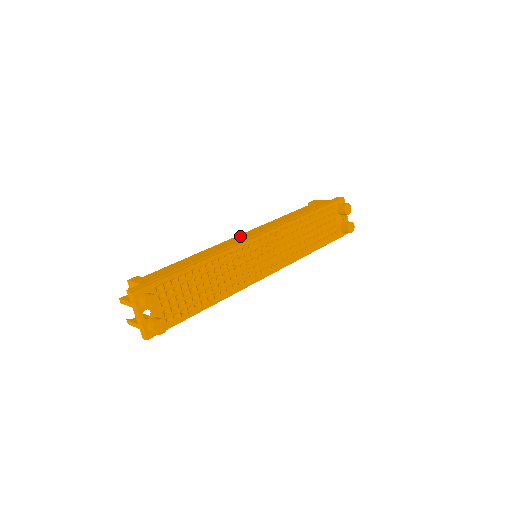
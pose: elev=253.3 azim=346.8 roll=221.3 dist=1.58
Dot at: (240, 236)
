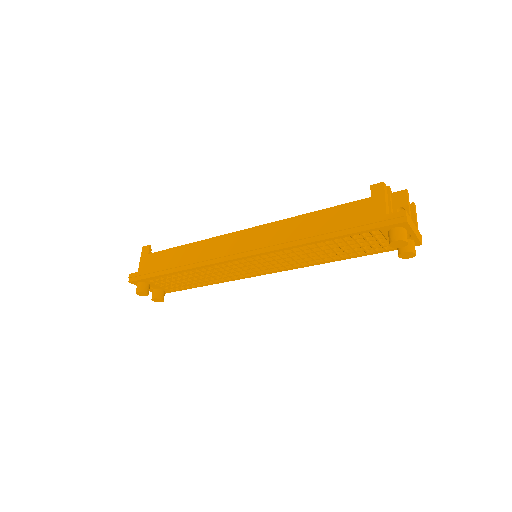
Dot at: (237, 237)
